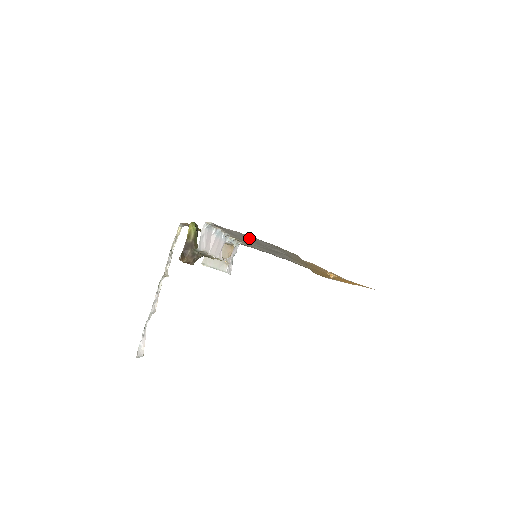
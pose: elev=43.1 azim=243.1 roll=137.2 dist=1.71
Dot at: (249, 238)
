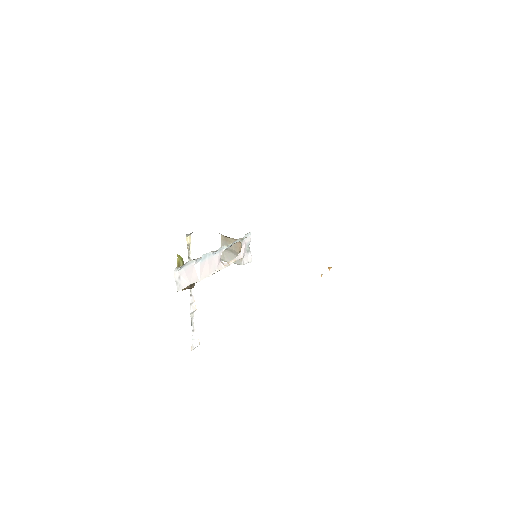
Dot at: occluded
